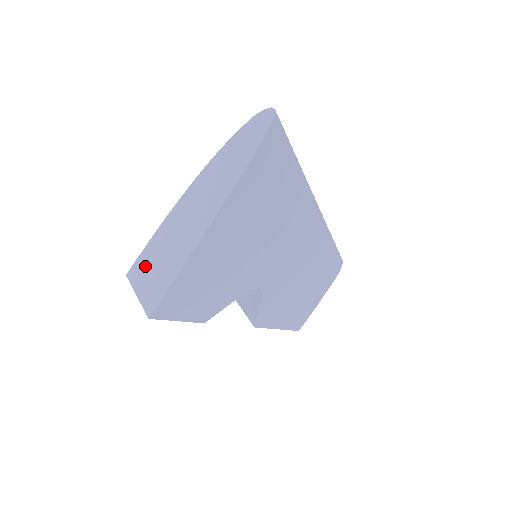
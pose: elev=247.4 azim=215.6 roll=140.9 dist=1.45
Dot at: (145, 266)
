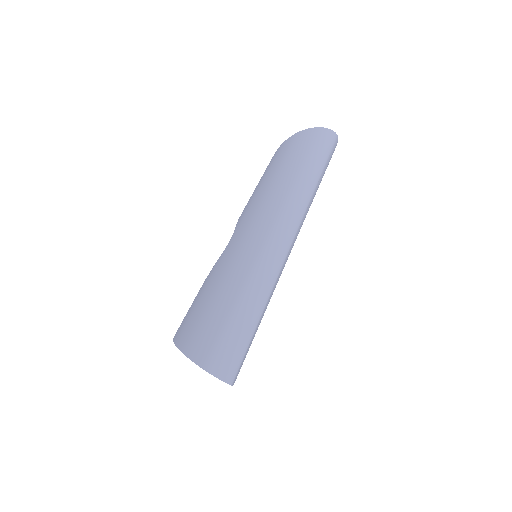
Dot at: occluded
